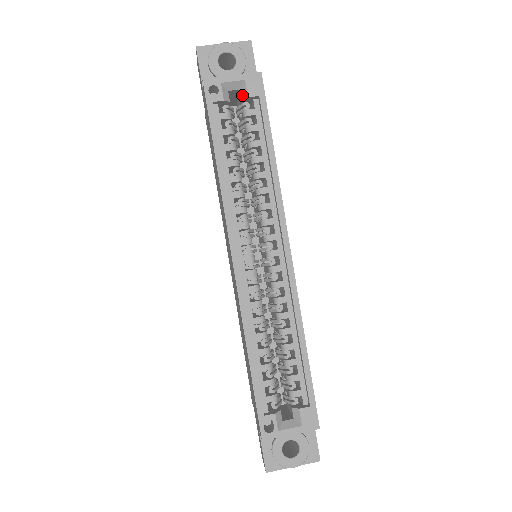
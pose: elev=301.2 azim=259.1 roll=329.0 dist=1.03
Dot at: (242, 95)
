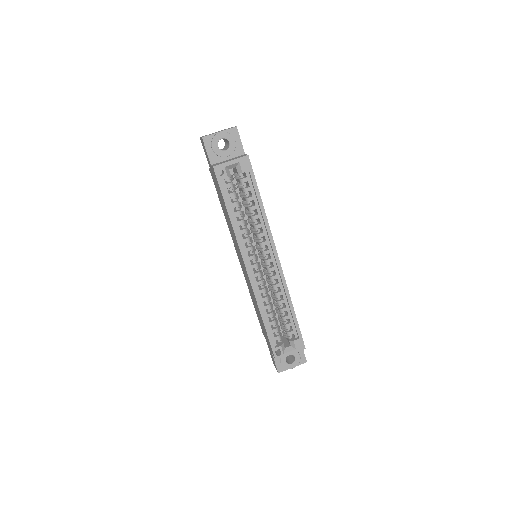
Dot at: (238, 171)
